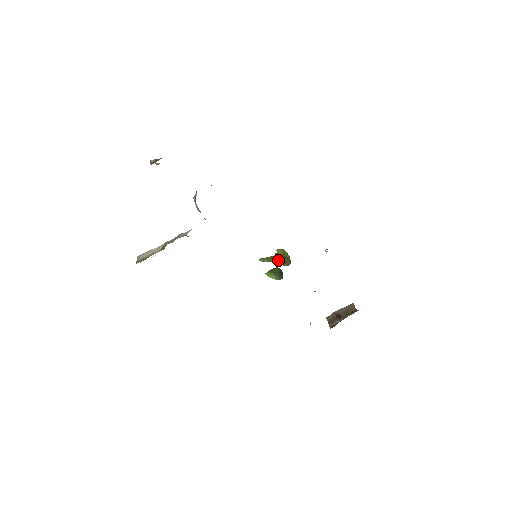
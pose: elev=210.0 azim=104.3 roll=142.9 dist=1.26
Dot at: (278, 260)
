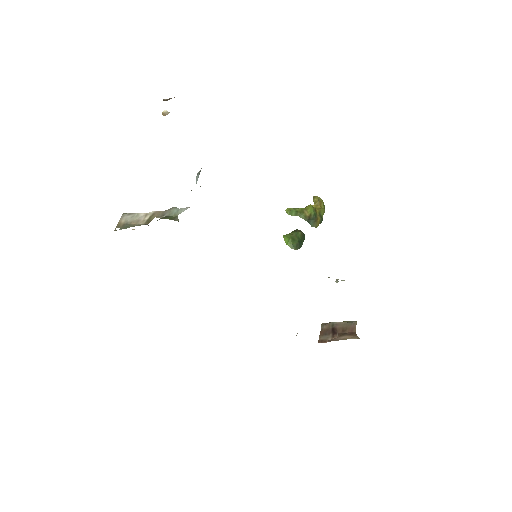
Dot at: (308, 216)
